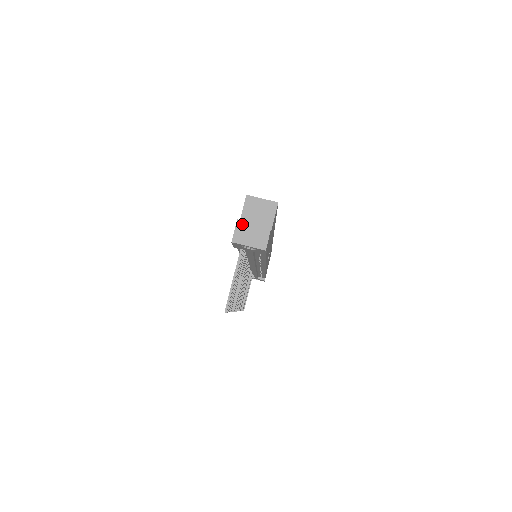
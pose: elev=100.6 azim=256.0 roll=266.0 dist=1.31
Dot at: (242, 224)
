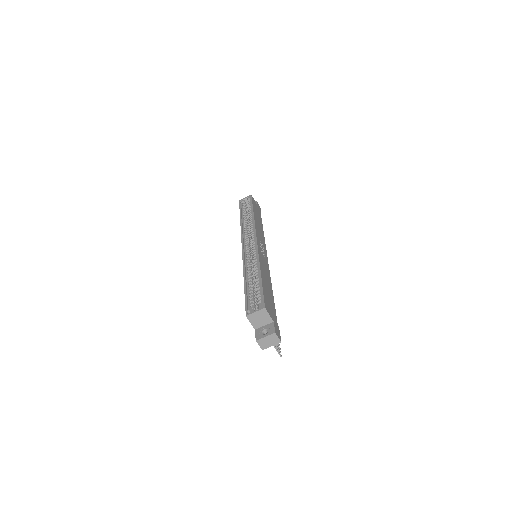
Dot at: (260, 341)
